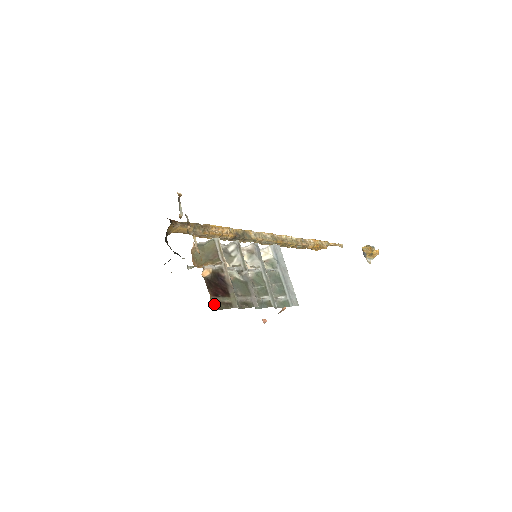
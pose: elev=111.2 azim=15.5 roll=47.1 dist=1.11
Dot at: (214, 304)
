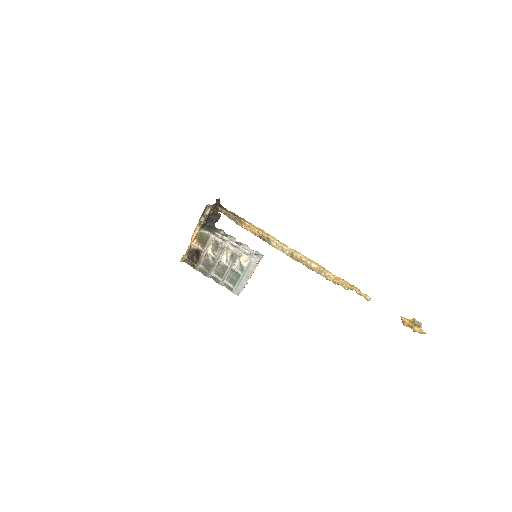
Dot at: (187, 261)
